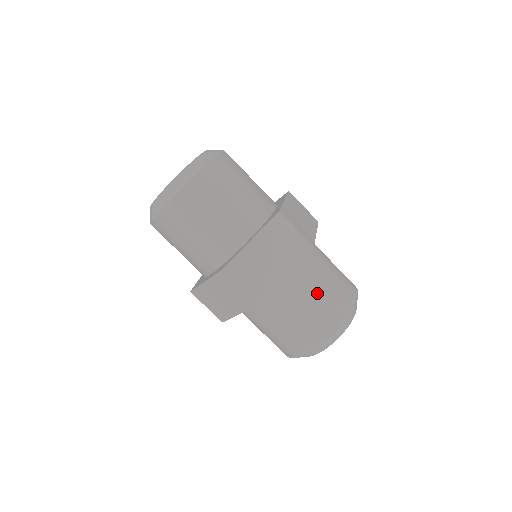
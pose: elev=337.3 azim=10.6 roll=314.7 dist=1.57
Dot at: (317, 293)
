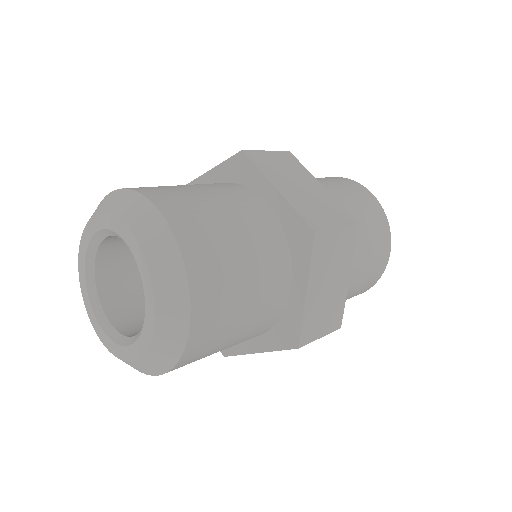
Dot at: (365, 249)
